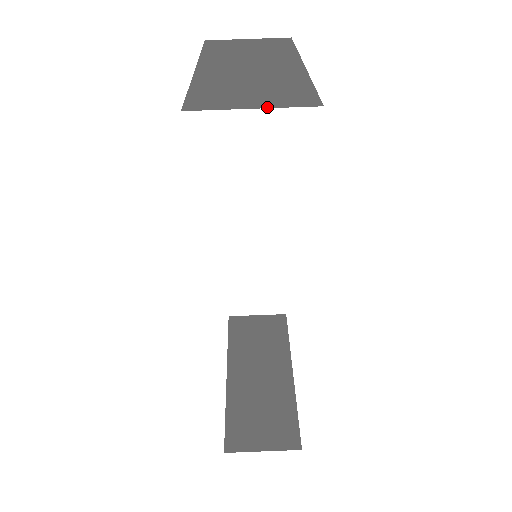
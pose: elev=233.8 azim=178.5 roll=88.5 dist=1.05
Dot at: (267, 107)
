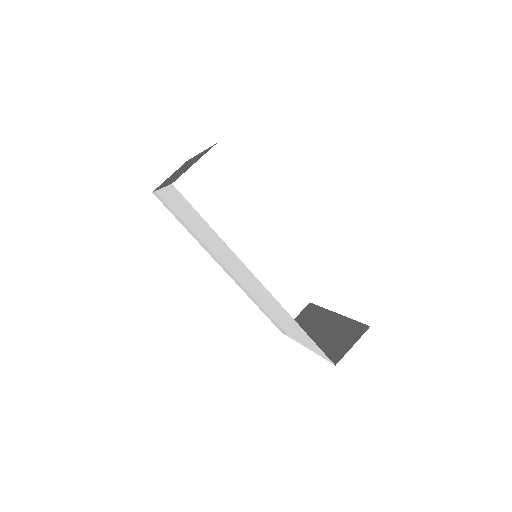
Dot at: occluded
